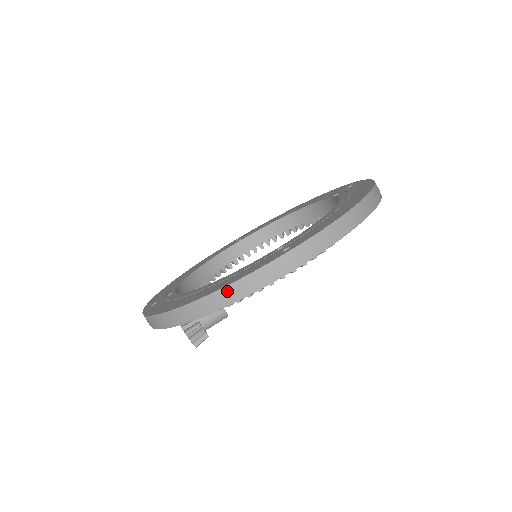
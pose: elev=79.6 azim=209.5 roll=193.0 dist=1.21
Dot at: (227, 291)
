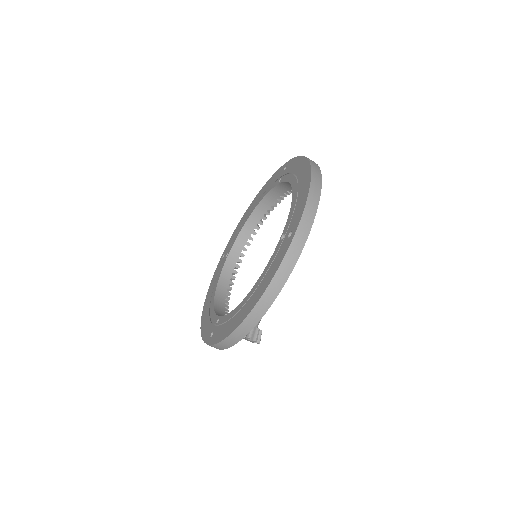
Dot at: (273, 285)
